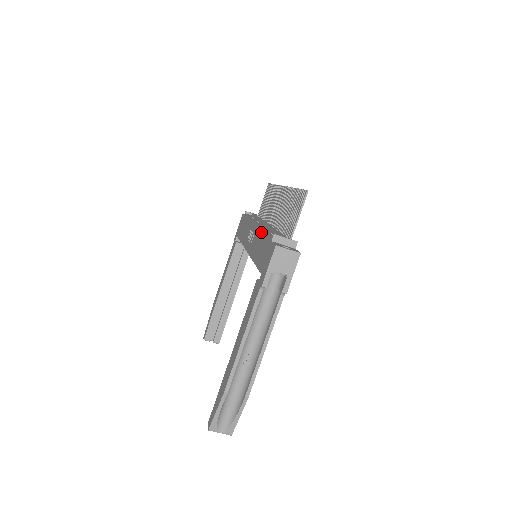
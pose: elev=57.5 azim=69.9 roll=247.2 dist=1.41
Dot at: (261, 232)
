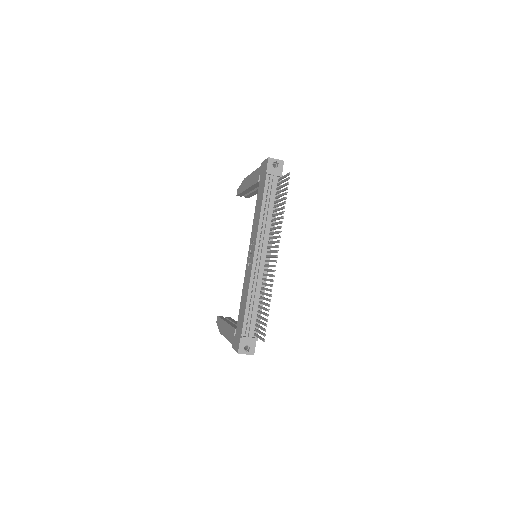
Dot at: (247, 294)
